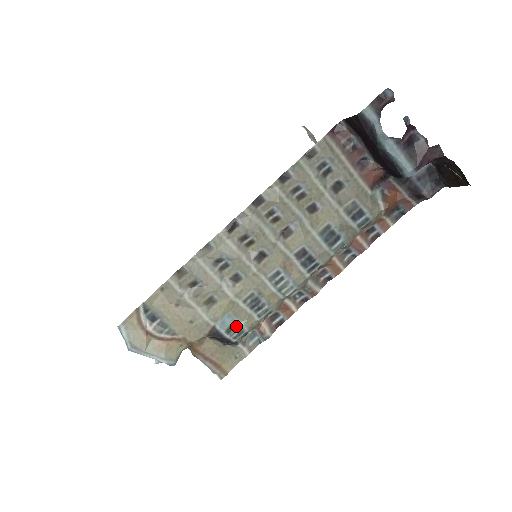
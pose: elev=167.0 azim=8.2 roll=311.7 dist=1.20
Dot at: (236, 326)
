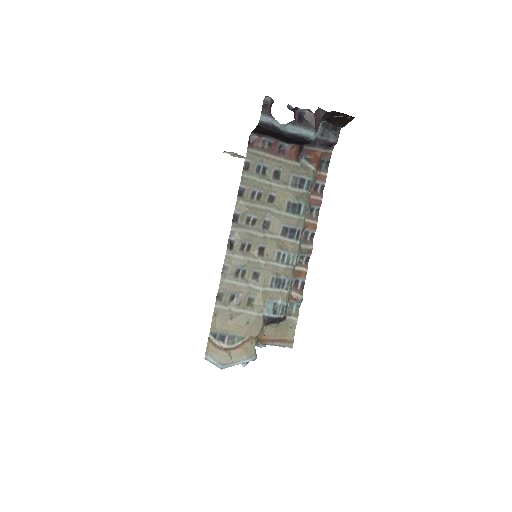
Dot at: (277, 306)
